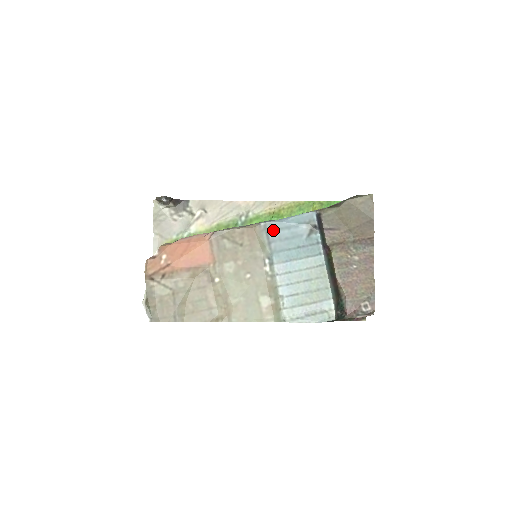
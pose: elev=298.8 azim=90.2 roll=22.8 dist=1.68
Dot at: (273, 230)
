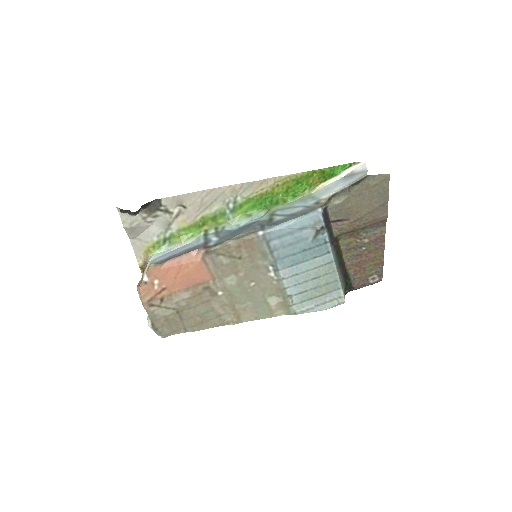
Dot at: (274, 239)
